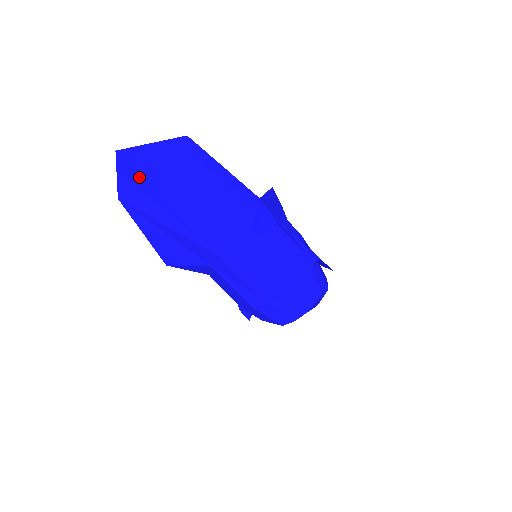
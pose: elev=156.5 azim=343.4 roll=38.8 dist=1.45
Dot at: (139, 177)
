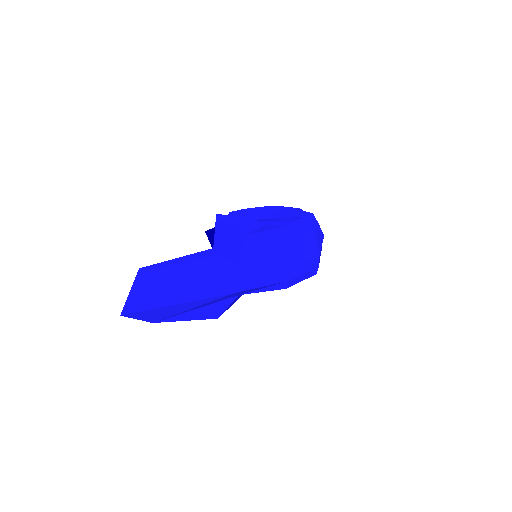
Dot at: (146, 311)
